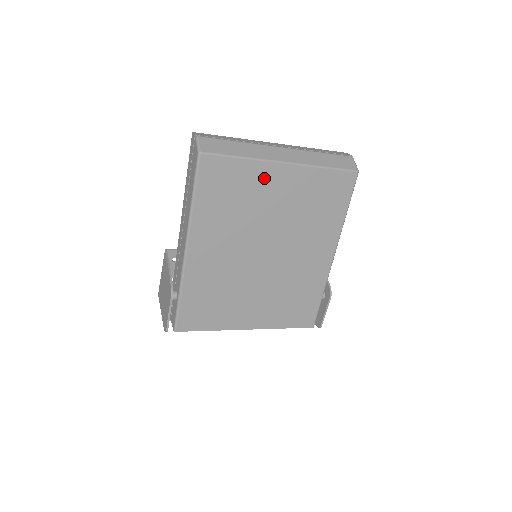
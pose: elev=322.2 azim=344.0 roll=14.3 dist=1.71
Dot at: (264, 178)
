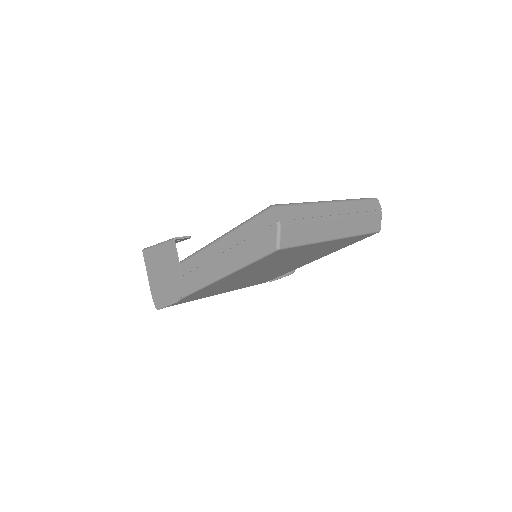
Dot at: (312, 248)
